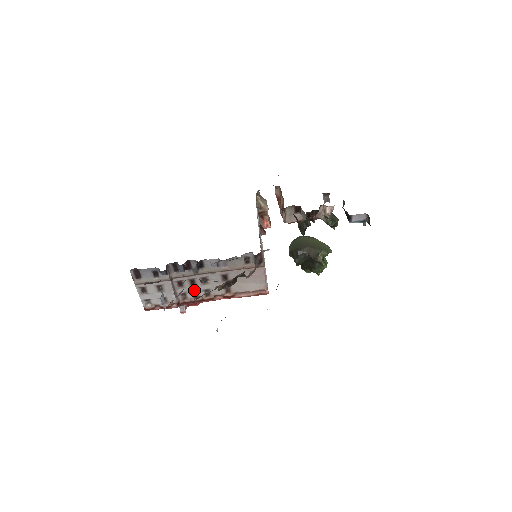
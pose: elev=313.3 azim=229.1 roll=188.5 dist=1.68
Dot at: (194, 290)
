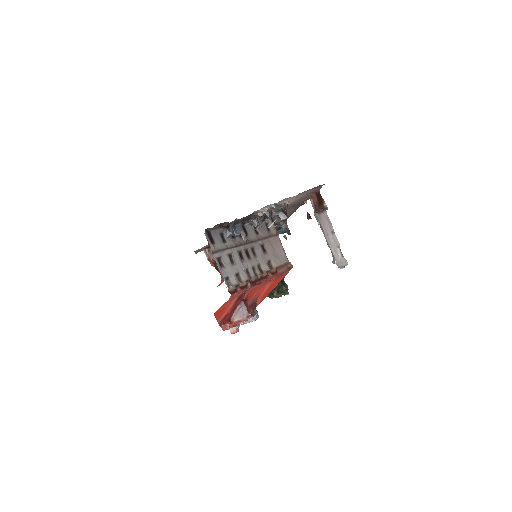
Dot at: (252, 265)
